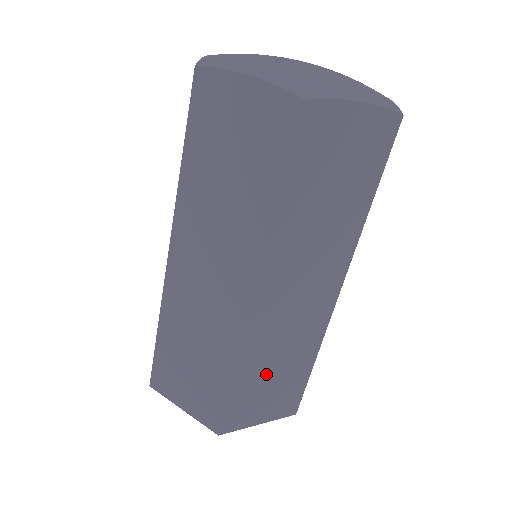
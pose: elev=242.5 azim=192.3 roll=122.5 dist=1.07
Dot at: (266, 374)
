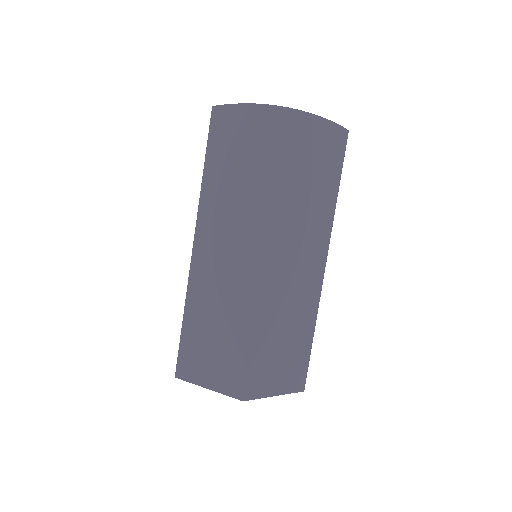
Dot at: (278, 338)
